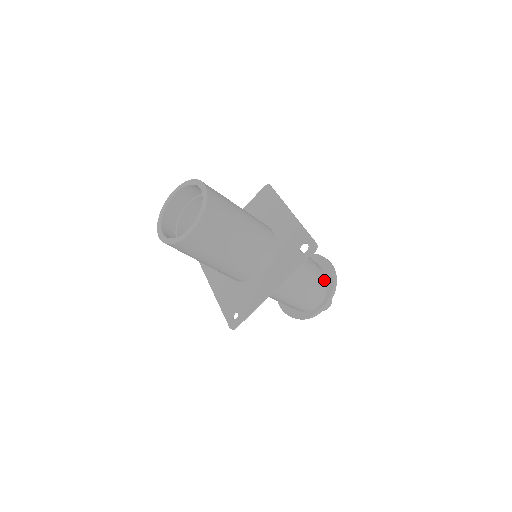
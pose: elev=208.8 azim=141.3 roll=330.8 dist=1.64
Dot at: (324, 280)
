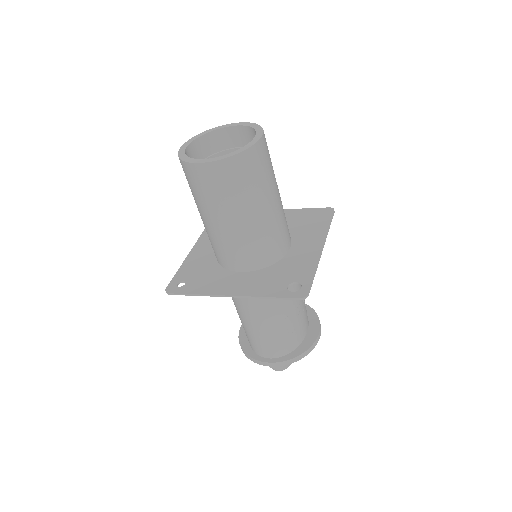
Dot at: (297, 342)
